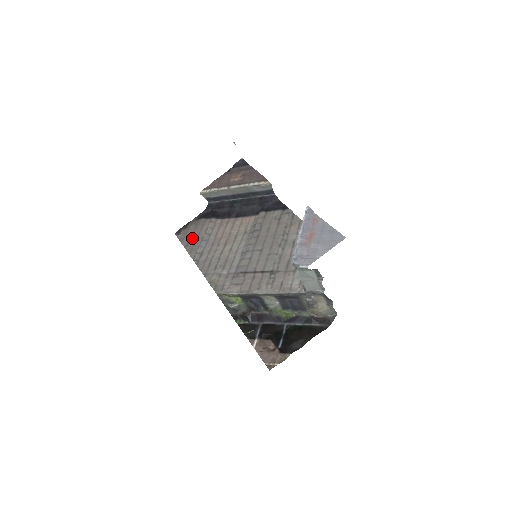
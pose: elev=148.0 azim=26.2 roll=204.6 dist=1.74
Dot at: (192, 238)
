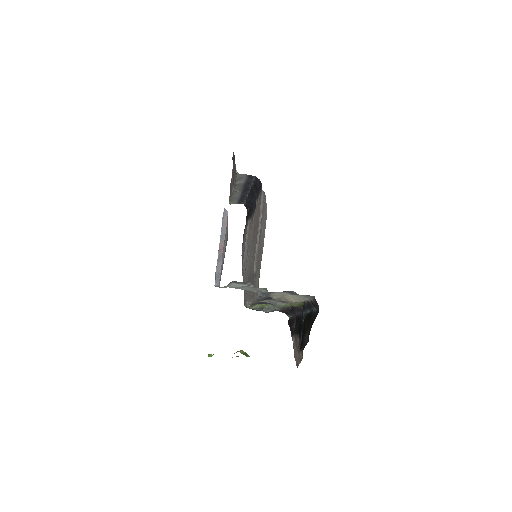
Dot at: (243, 248)
